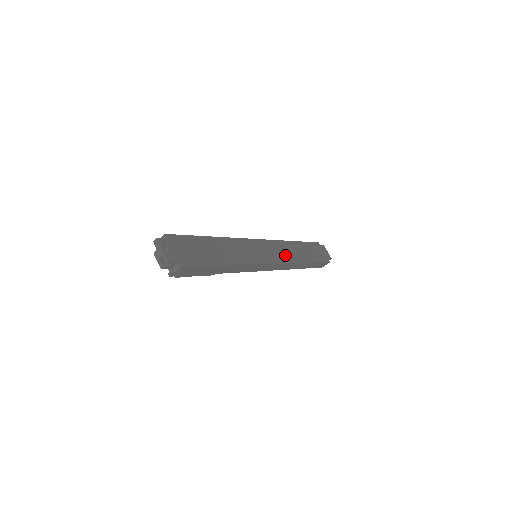
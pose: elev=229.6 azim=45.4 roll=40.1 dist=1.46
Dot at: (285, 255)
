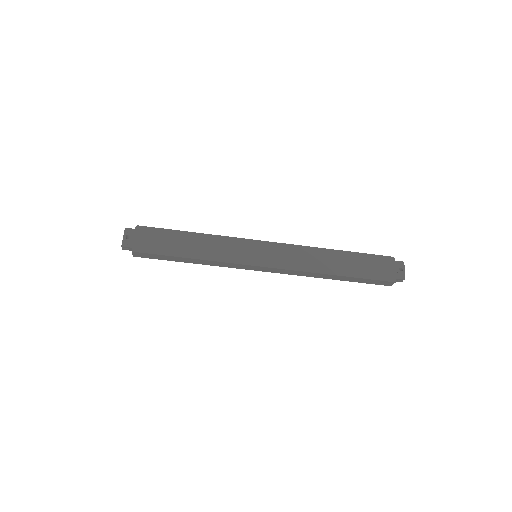
Dot at: (297, 261)
